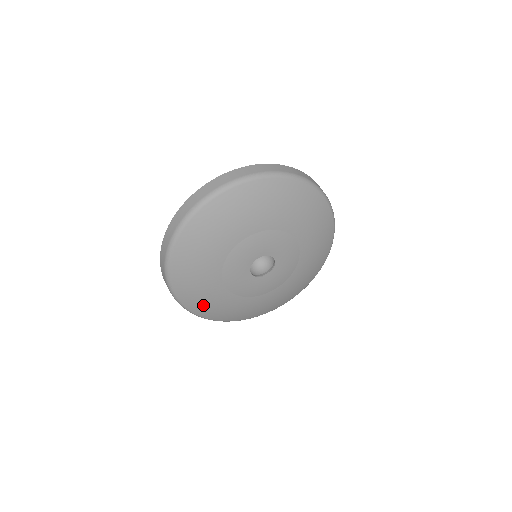
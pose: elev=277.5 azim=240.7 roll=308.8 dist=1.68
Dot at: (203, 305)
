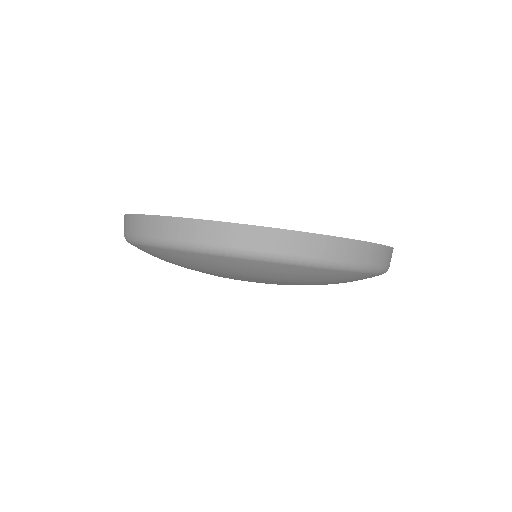
Dot at: occluded
